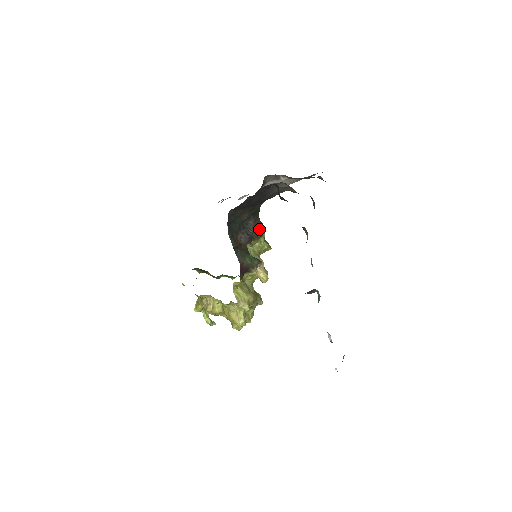
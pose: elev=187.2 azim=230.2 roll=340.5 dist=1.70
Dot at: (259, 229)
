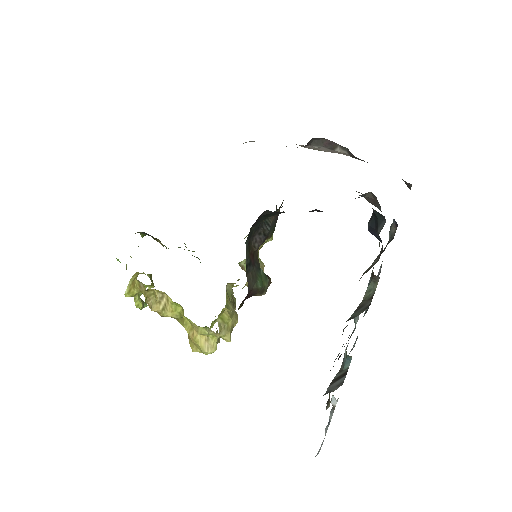
Dot at: (276, 220)
